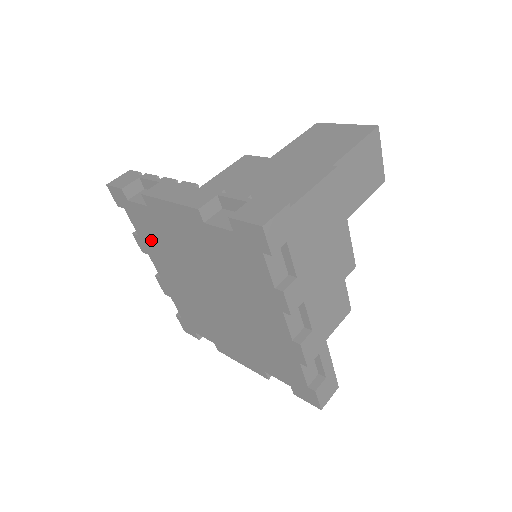
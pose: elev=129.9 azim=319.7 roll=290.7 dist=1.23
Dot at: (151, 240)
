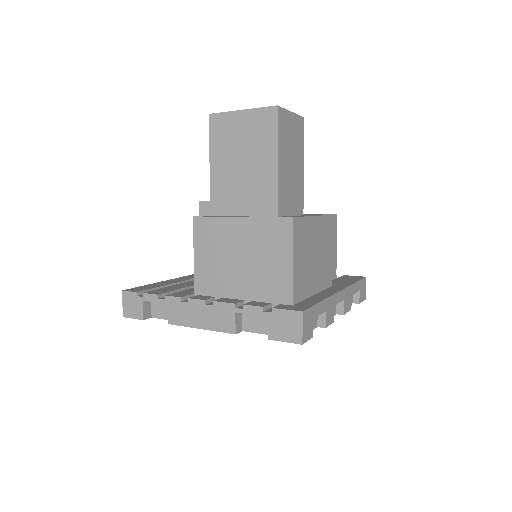
Dot at: occluded
